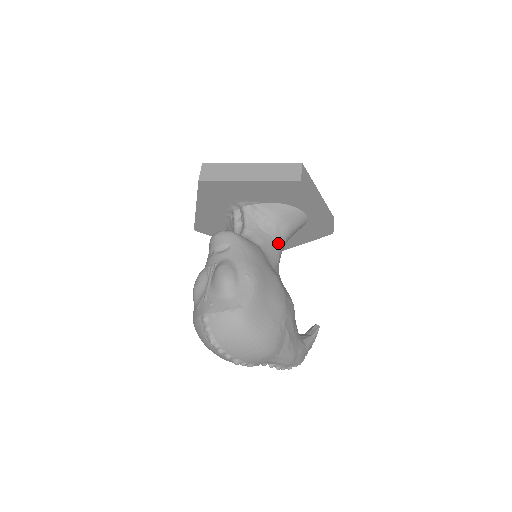
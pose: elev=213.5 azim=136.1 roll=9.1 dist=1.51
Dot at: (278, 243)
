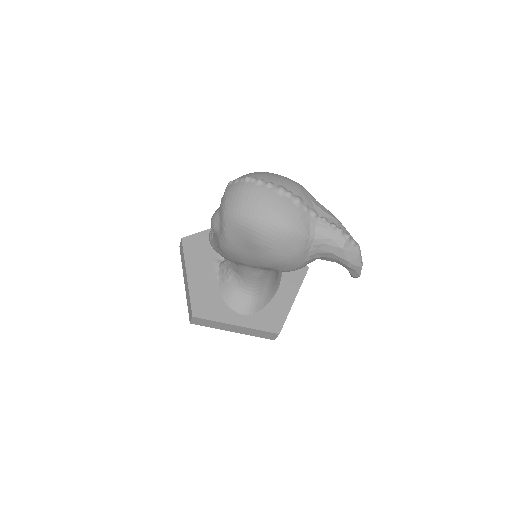
Dot at: occluded
